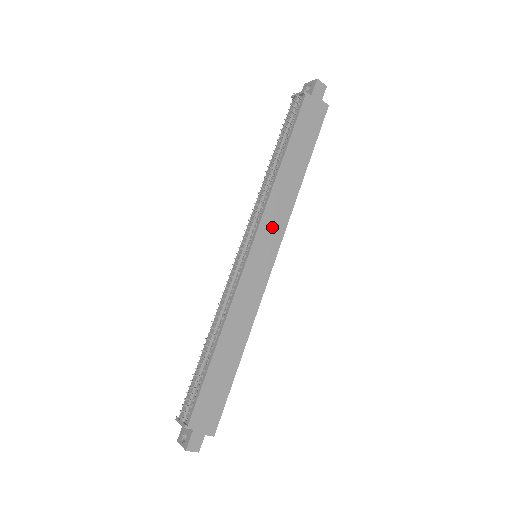
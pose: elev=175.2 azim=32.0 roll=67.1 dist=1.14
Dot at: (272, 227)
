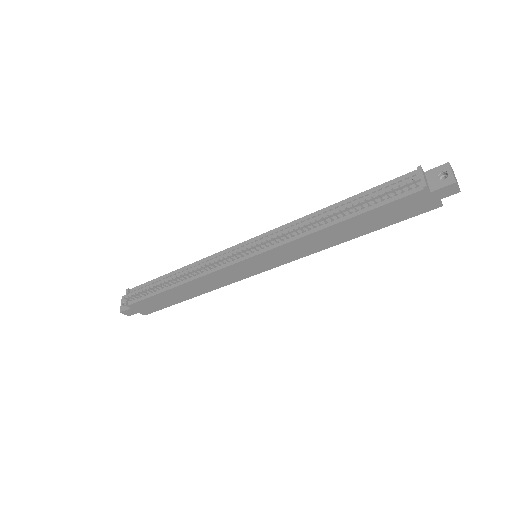
Dot at: (284, 254)
